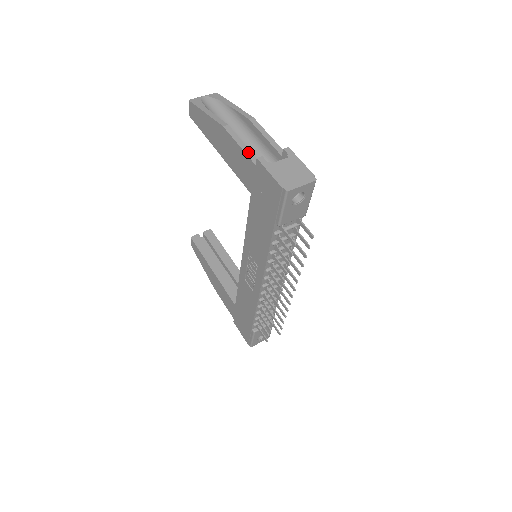
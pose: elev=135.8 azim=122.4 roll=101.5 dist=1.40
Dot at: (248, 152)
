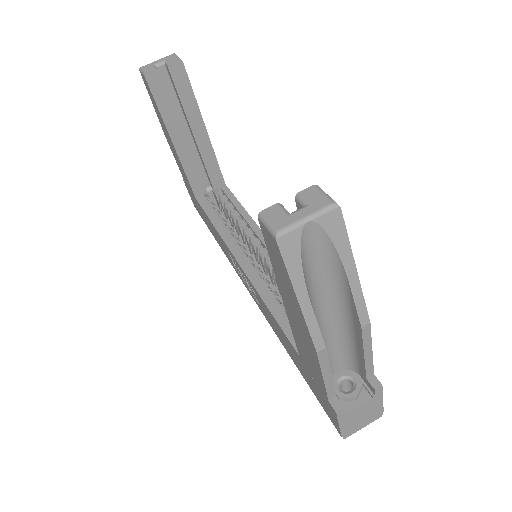
Dot at: (330, 386)
